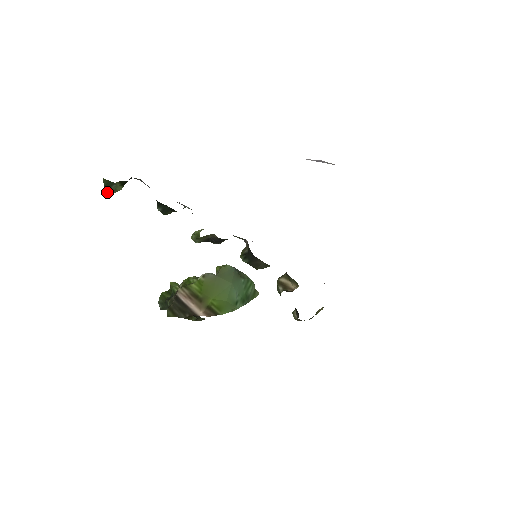
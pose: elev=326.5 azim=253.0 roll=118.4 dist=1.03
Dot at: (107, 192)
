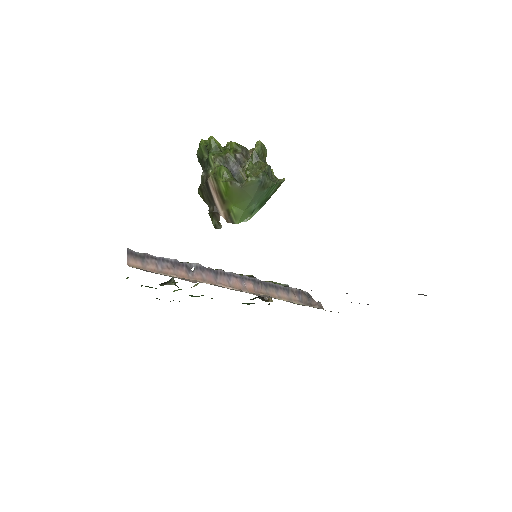
Dot at: occluded
